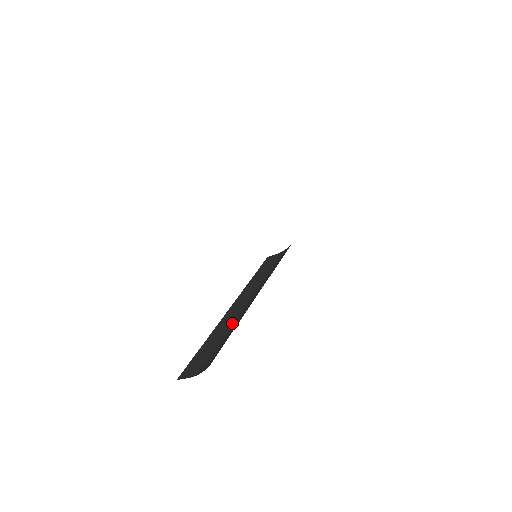
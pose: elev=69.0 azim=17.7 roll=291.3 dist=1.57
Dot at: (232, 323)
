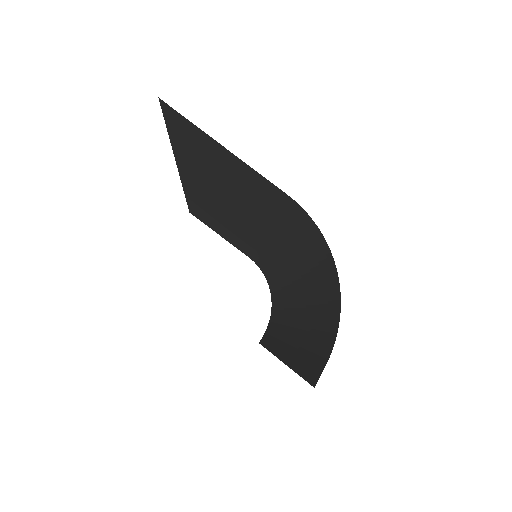
Dot at: (301, 329)
